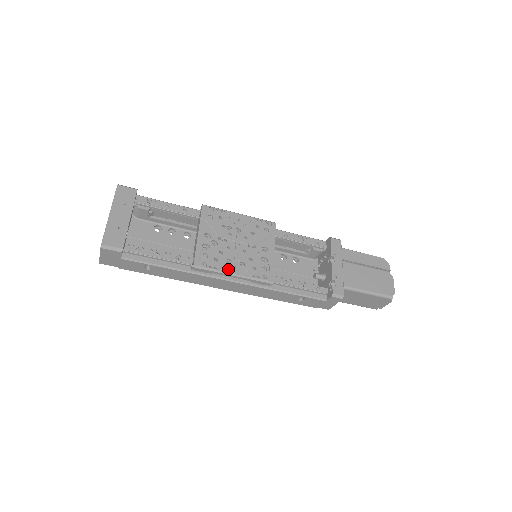
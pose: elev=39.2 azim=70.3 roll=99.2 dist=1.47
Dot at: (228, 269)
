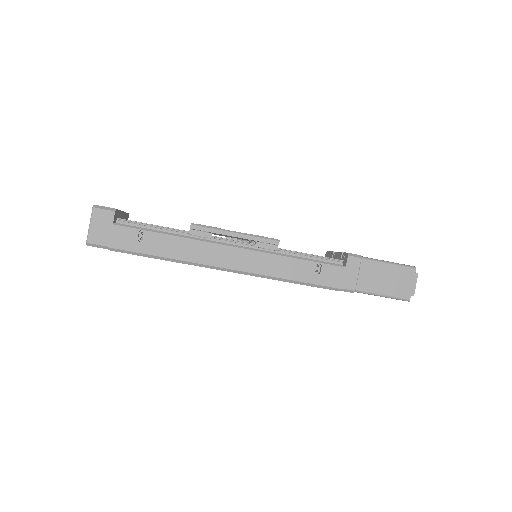
Dot at: (228, 230)
